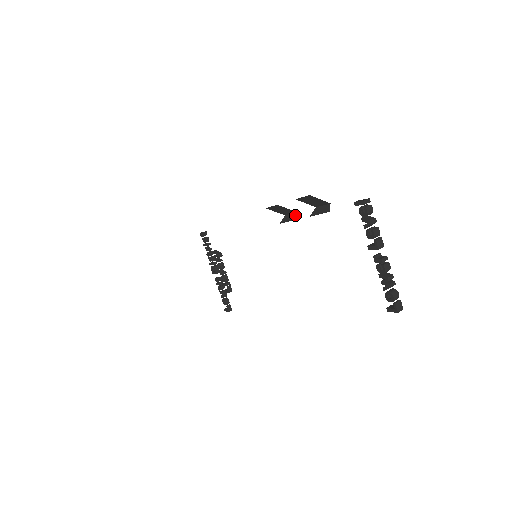
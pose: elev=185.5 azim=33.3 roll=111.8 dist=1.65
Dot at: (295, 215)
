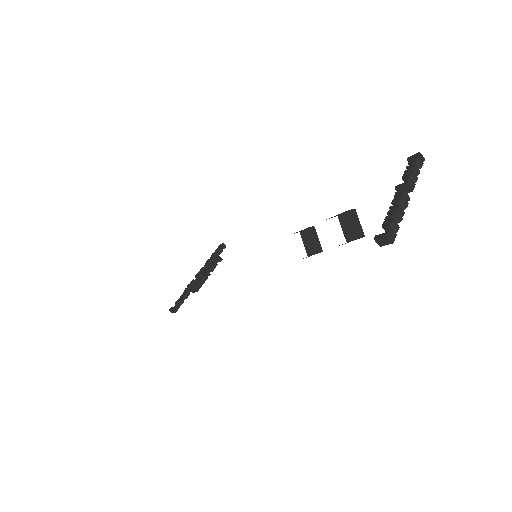
Dot at: (319, 252)
